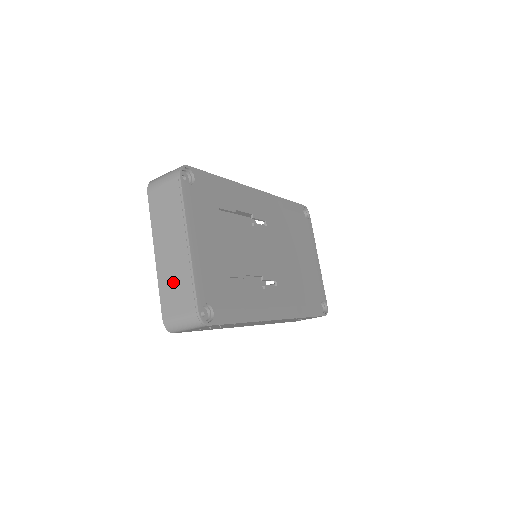
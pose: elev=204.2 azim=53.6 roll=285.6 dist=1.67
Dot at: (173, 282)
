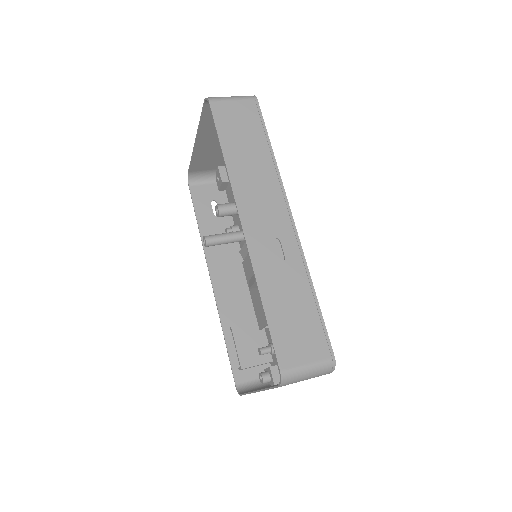
Dot at: occluded
